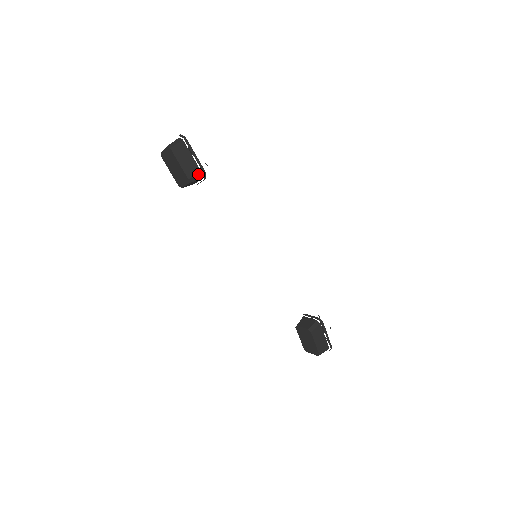
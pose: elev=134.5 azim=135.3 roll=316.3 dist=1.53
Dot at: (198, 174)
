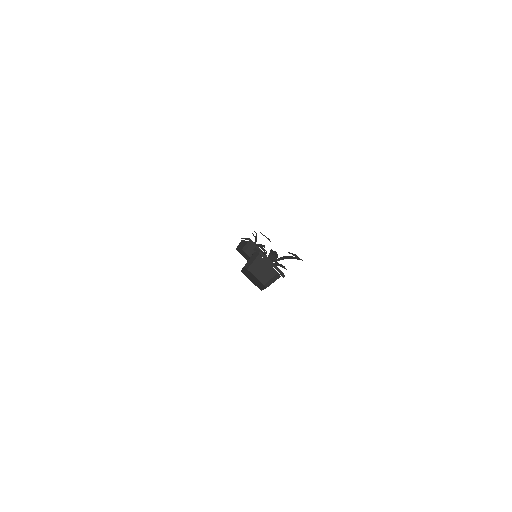
Dot at: occluded
